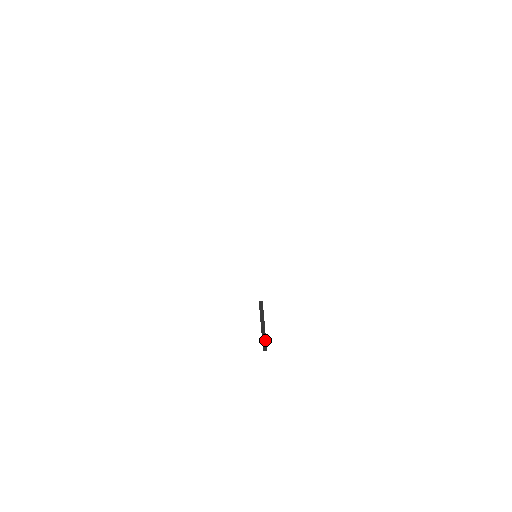
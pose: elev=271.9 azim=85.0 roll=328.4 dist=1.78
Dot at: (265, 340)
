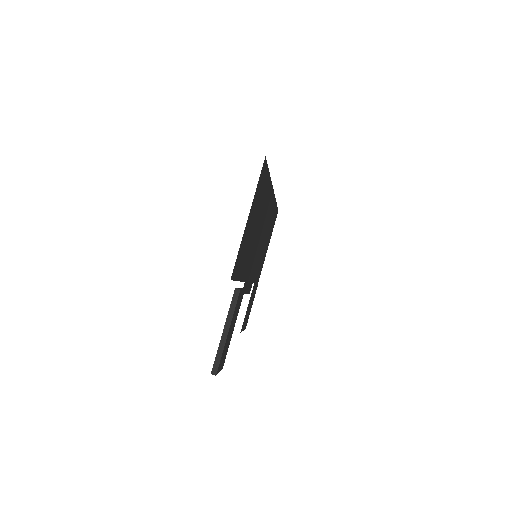
Dot at: (226, 335)
